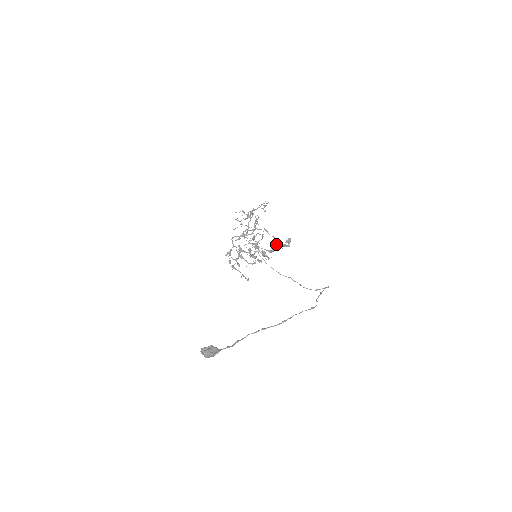
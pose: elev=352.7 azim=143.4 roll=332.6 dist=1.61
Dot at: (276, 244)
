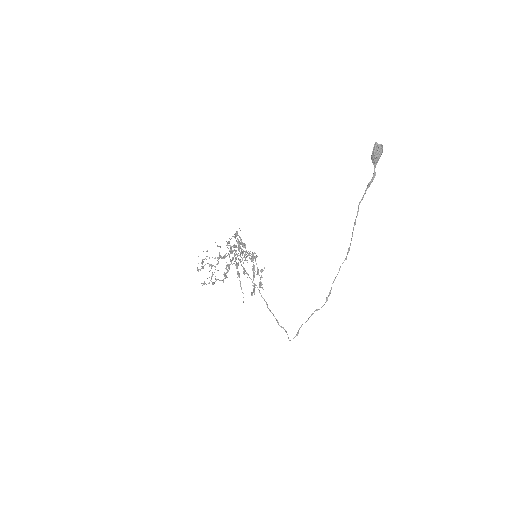
Dot at: occluded
